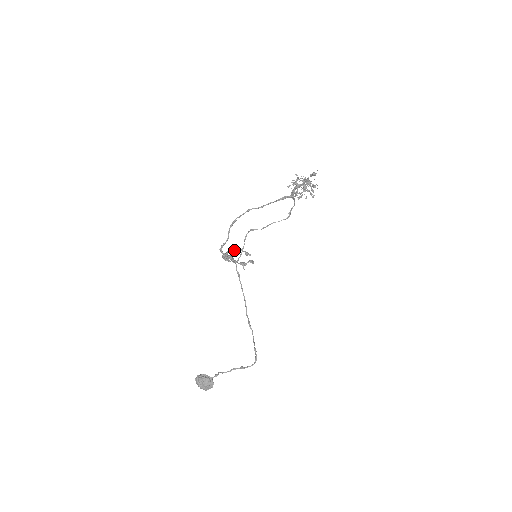
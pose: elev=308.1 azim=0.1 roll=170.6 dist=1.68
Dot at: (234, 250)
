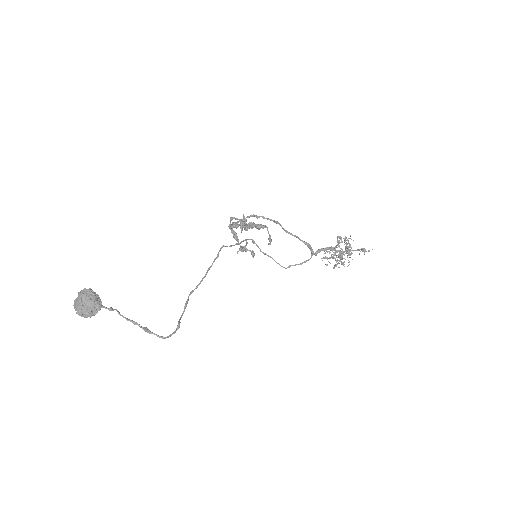
Dot at: (261, 224)
